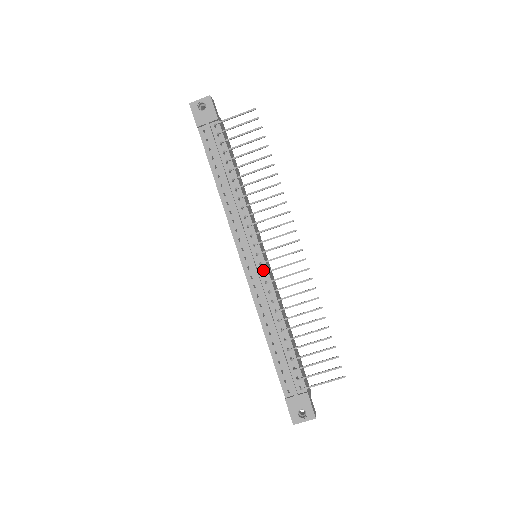
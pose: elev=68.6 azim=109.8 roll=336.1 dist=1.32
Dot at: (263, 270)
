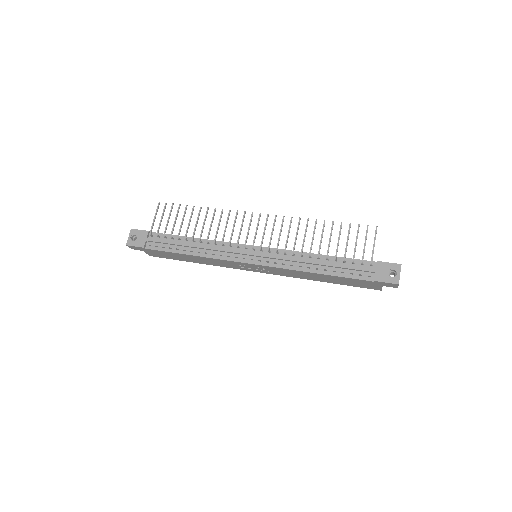
Dot at: (267, 251)
